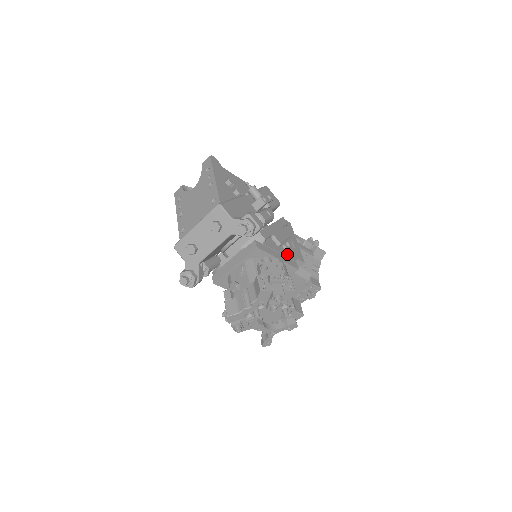
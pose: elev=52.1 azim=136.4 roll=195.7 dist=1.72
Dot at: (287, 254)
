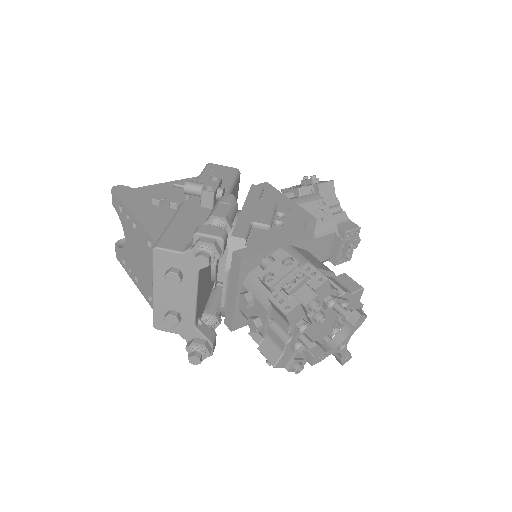
Dot at: (287, 230)
